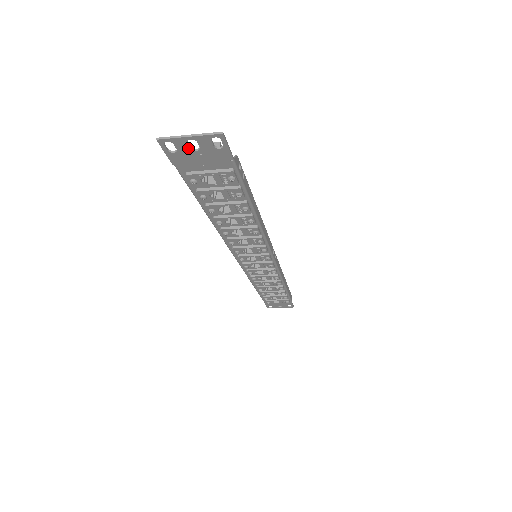
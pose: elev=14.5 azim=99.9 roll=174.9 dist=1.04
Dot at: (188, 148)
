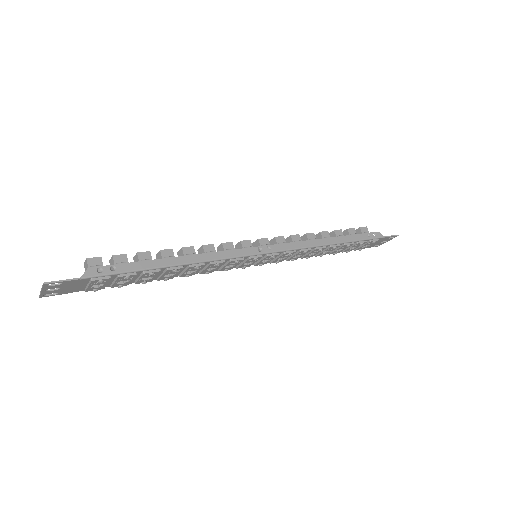
Dot at: (55, 290)
